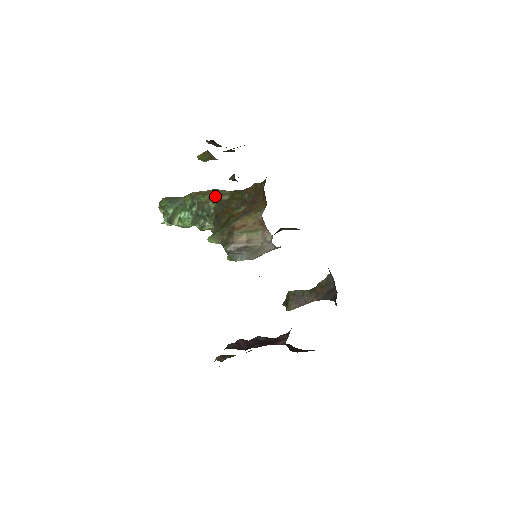
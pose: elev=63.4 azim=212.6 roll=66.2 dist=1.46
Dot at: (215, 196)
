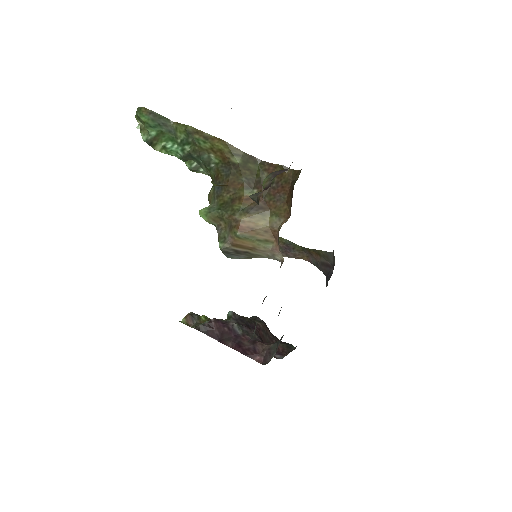
Dot at: (221, 150)
